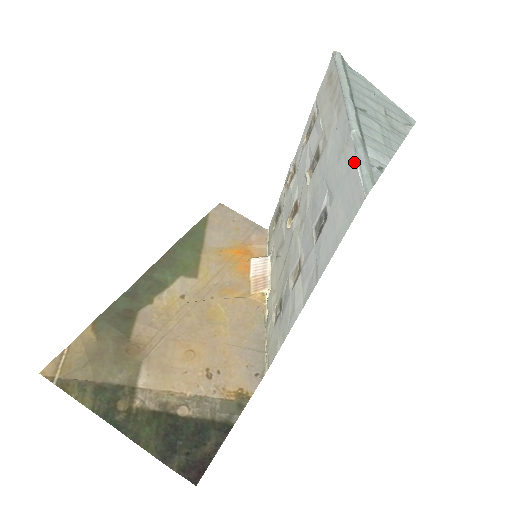
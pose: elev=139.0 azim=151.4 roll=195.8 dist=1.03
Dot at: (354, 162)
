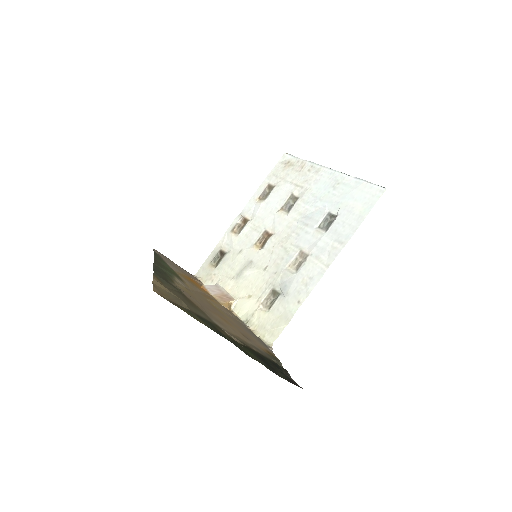
Dot at: (360, 182)
